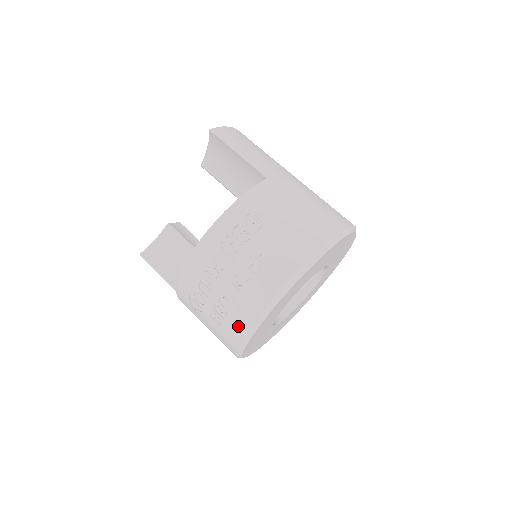
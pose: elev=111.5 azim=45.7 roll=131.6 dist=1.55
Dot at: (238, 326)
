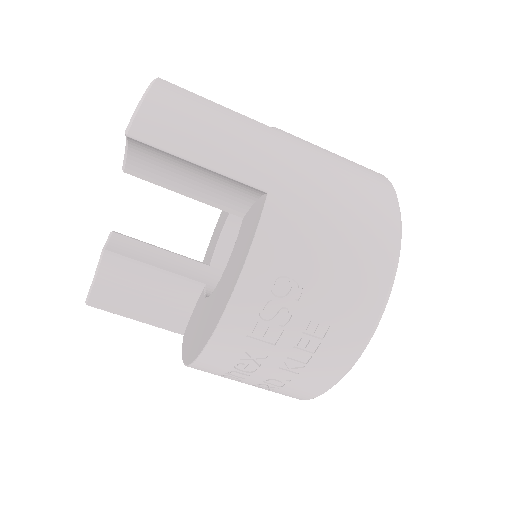
Dot at: (298, 395)
